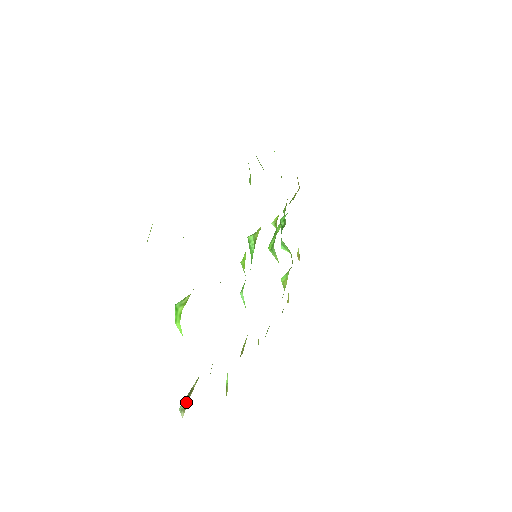
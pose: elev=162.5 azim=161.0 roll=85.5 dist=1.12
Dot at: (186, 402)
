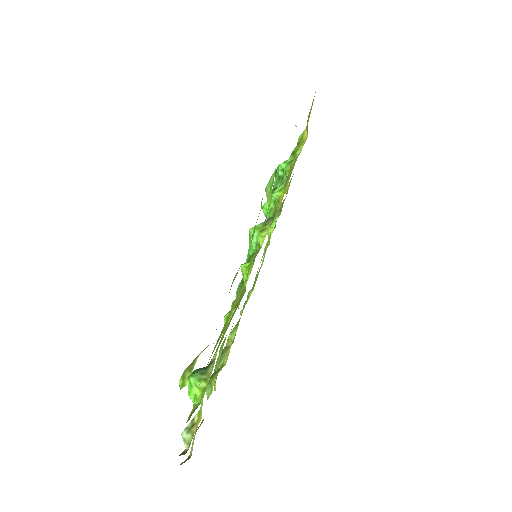
Dot at: (190, 438)
